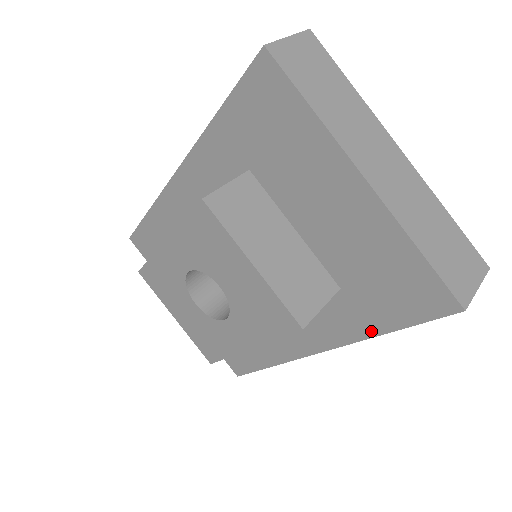
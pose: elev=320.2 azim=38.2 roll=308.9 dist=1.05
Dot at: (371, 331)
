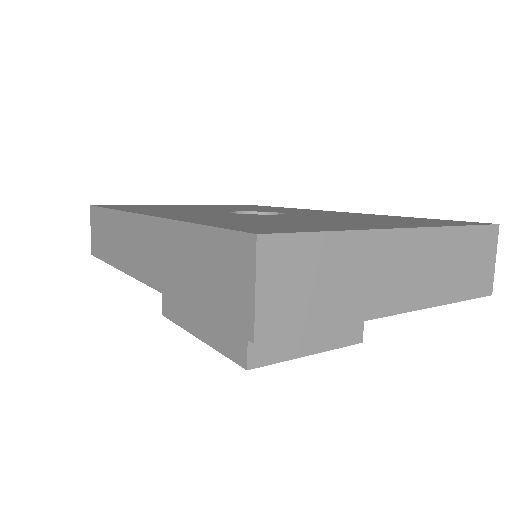
Dot at: occluded
